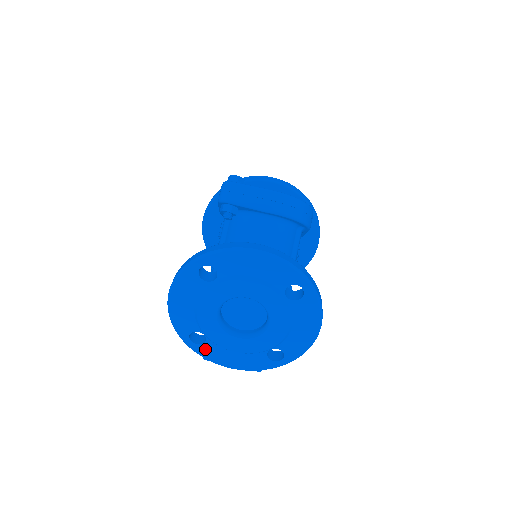
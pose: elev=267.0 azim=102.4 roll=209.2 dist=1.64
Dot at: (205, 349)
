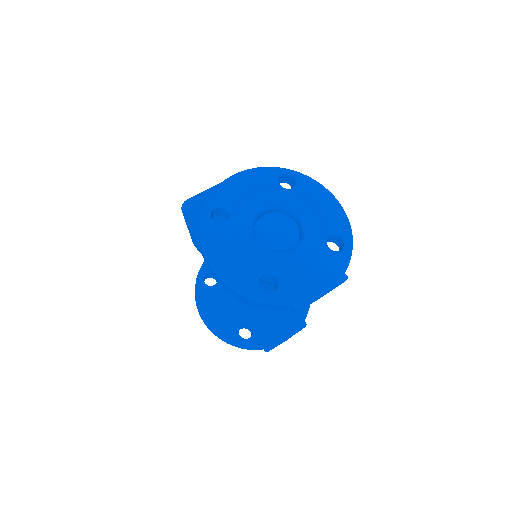
Dot at: (285, 290)
